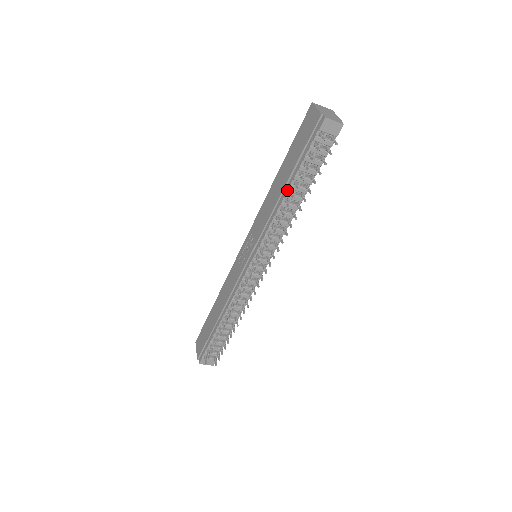
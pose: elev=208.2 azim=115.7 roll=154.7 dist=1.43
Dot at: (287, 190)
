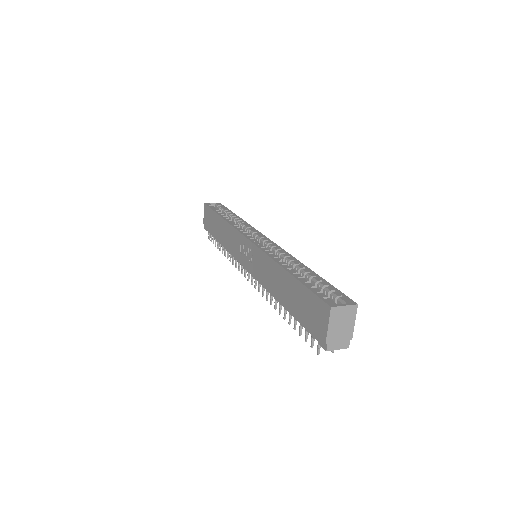
Dot at: occluded
